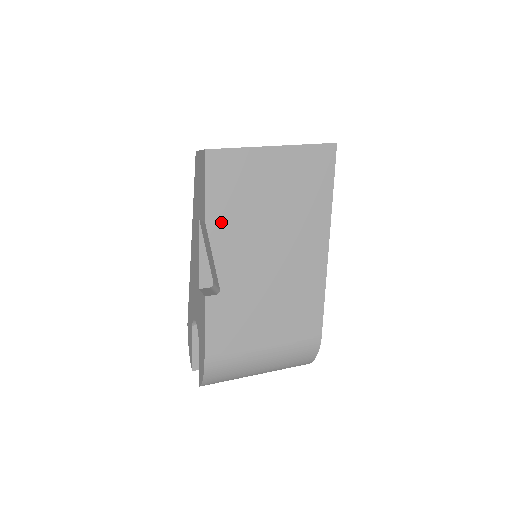
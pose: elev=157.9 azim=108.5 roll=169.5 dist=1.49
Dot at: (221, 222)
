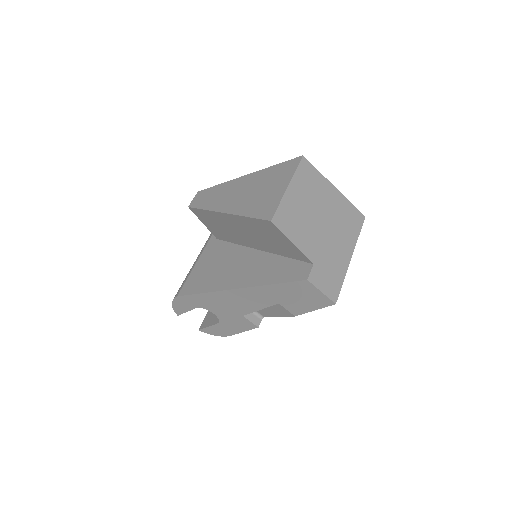
Dot at: occluded
